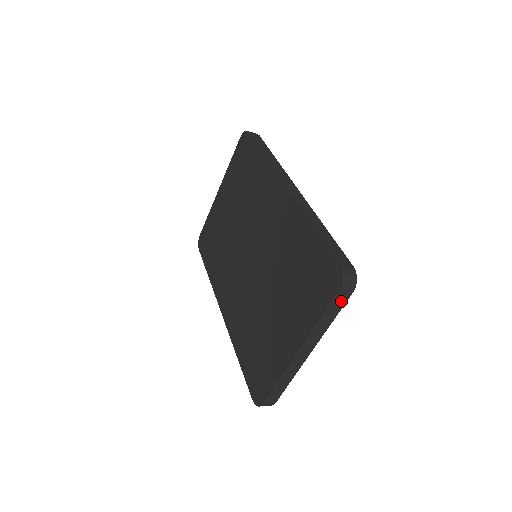
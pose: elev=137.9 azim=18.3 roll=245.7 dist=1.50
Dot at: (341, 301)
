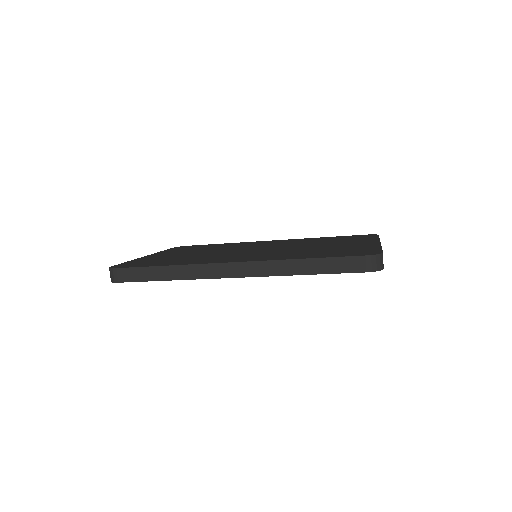
Dot at: occluded
